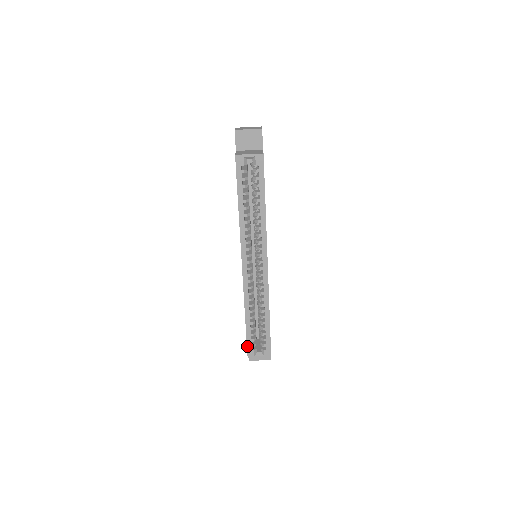
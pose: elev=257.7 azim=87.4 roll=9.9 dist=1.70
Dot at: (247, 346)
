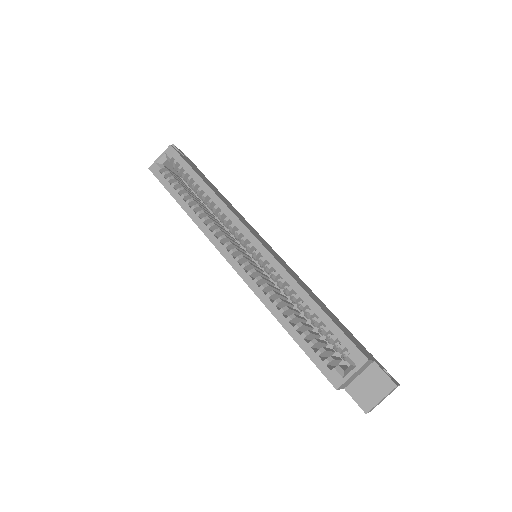
Dot at: (319, 369)
